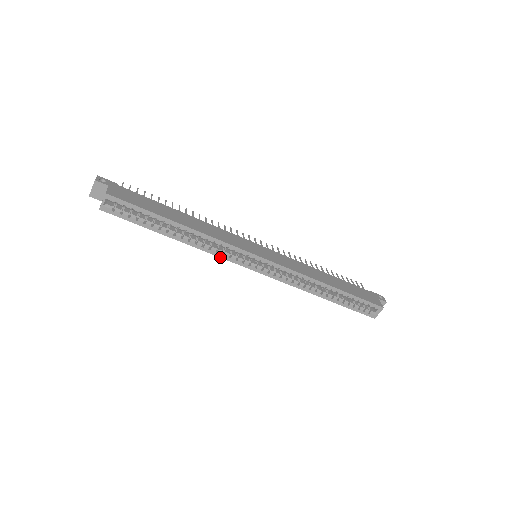
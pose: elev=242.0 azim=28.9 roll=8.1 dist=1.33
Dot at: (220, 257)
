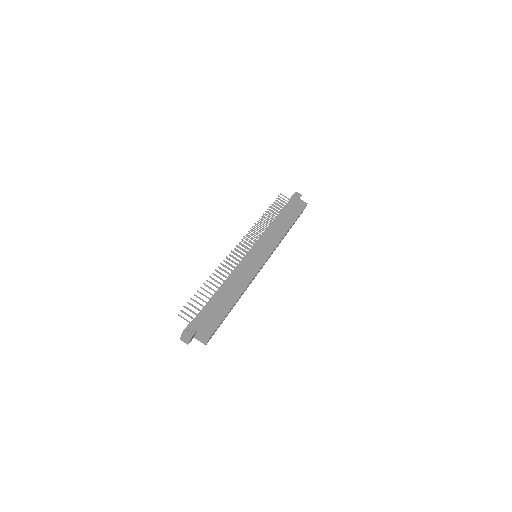
Dot at: (251, 282)
